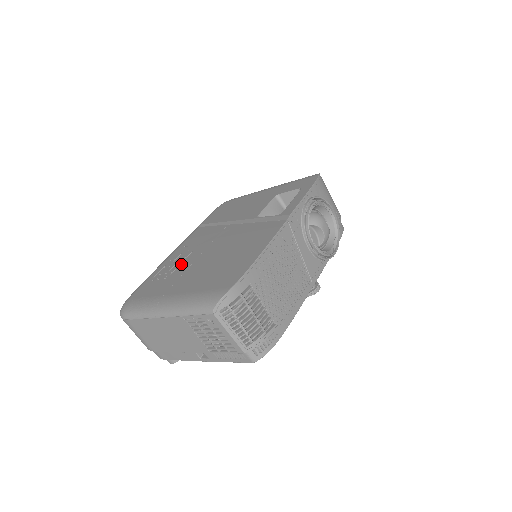
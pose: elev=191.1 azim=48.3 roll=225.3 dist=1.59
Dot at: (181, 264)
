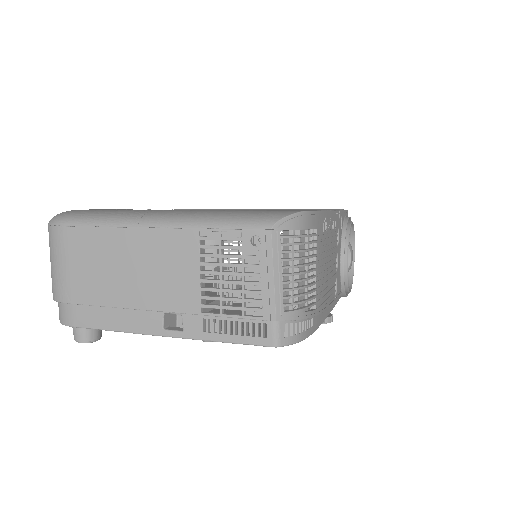
Dot at: occluded
